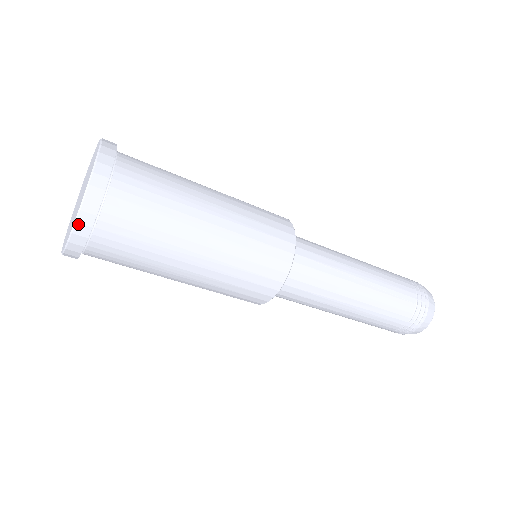
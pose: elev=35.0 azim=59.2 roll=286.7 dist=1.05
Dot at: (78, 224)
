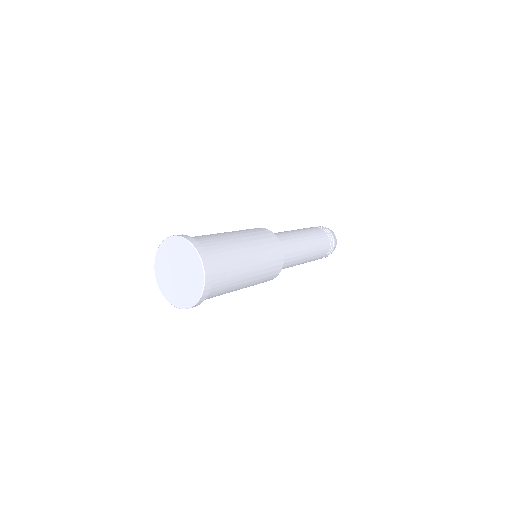
Dot at: occluded
